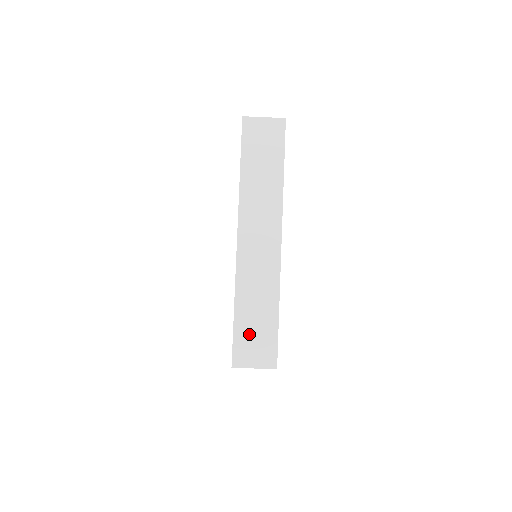
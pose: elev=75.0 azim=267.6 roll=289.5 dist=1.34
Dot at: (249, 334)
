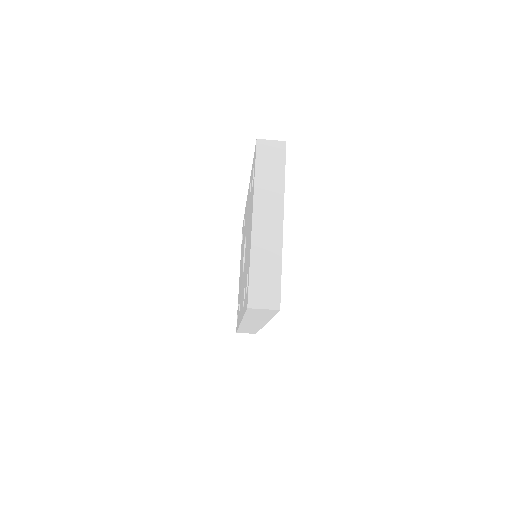
Dot at: (260, 285)
